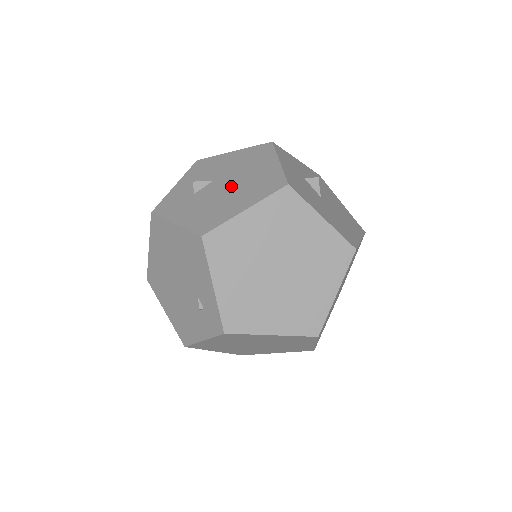
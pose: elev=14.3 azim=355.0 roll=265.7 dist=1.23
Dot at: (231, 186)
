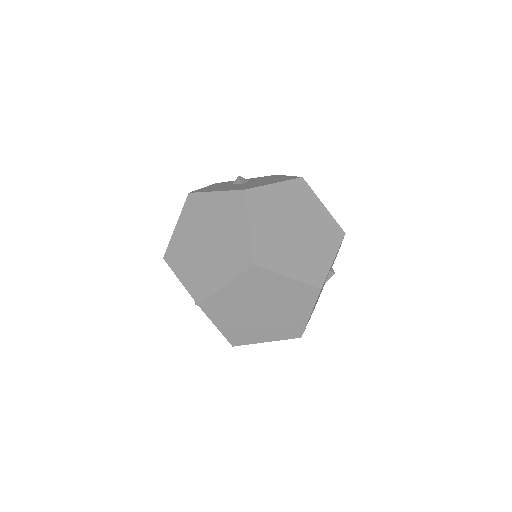
Dot at: occluded
